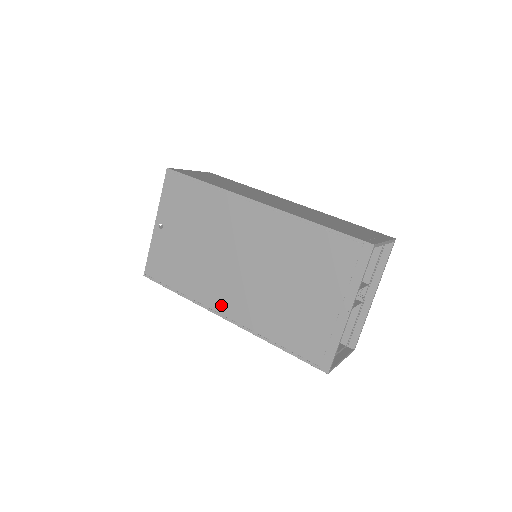
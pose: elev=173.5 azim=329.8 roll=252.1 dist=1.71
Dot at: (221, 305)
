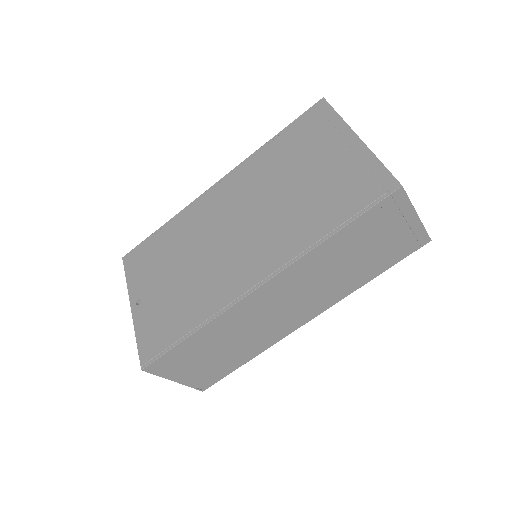
Dot at: (245, 280)
